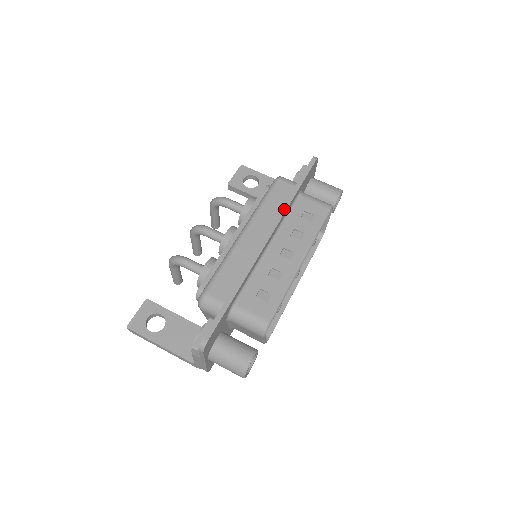
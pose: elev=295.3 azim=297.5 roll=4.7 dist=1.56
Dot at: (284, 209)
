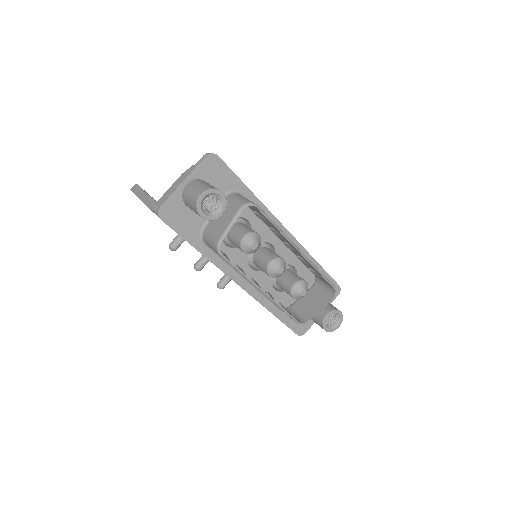
Dot at: (306, 250)
